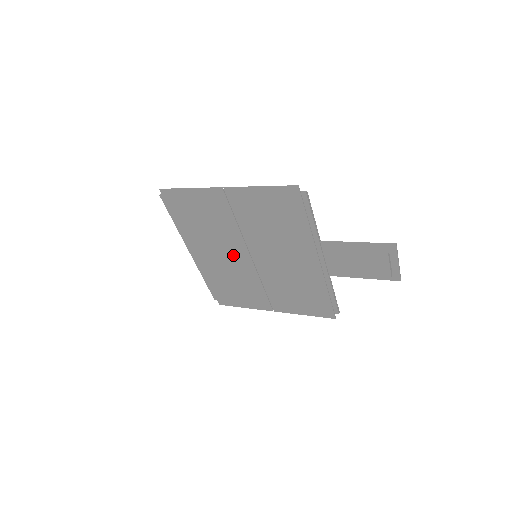
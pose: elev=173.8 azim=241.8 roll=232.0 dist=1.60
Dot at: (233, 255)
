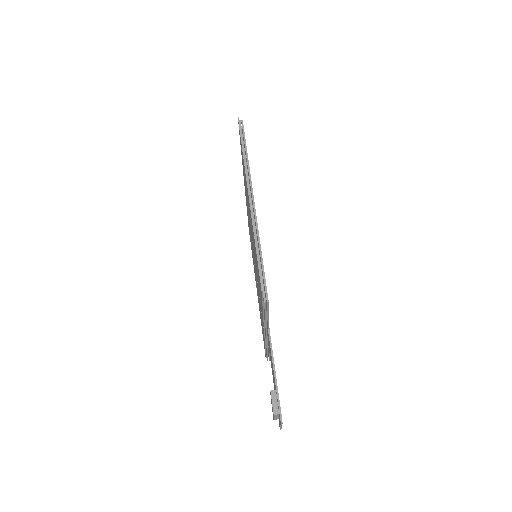
Dot at: occluded
